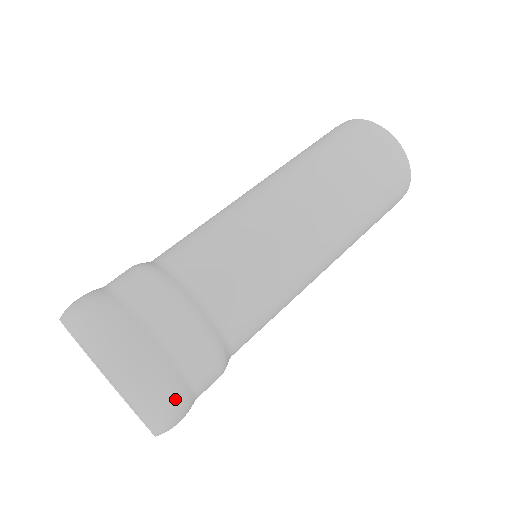
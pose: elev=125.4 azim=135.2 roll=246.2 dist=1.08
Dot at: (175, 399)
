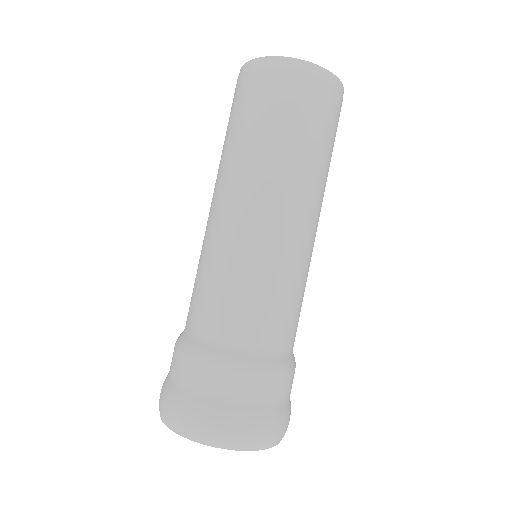
Dot at: (274, 423)
